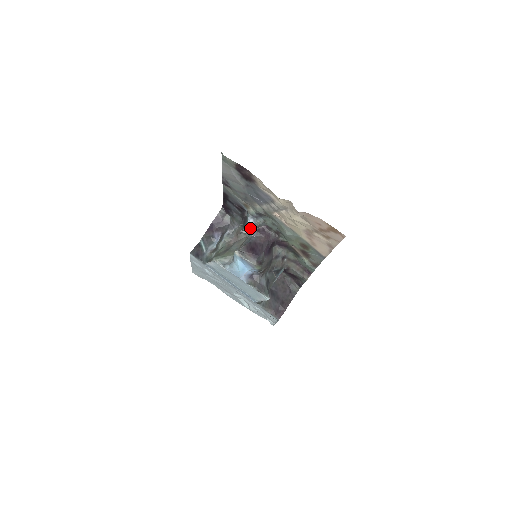
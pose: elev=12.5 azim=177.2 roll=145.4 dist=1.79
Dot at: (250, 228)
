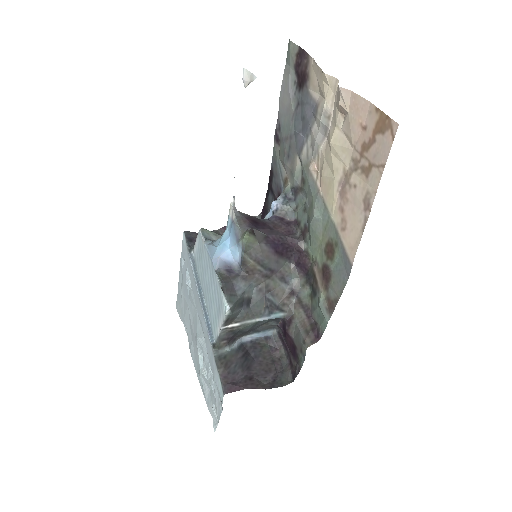
Dot at: (272, 210)
